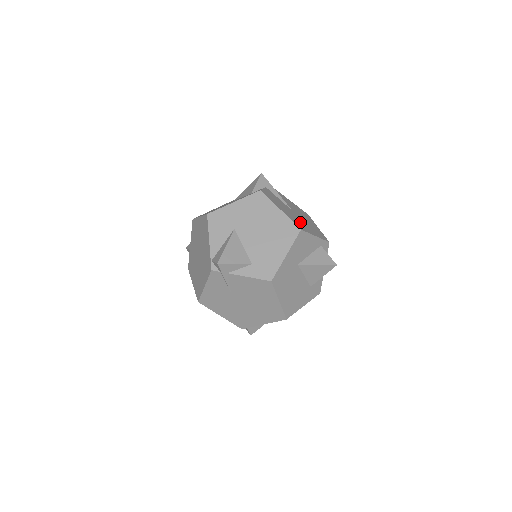
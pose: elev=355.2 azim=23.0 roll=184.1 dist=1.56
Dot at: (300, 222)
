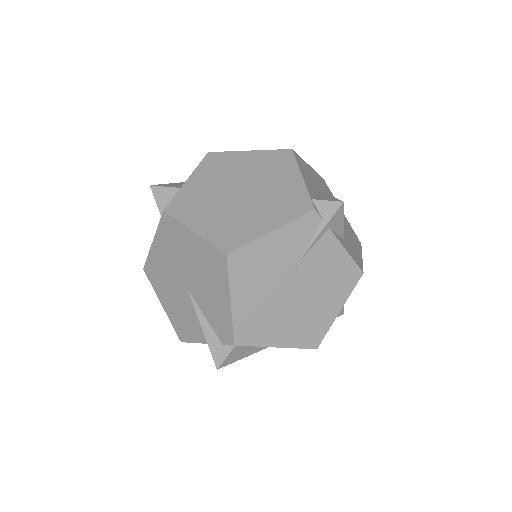
Dot at: occluded
